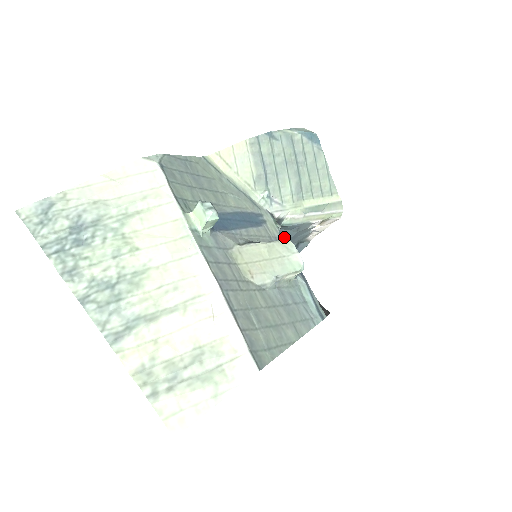
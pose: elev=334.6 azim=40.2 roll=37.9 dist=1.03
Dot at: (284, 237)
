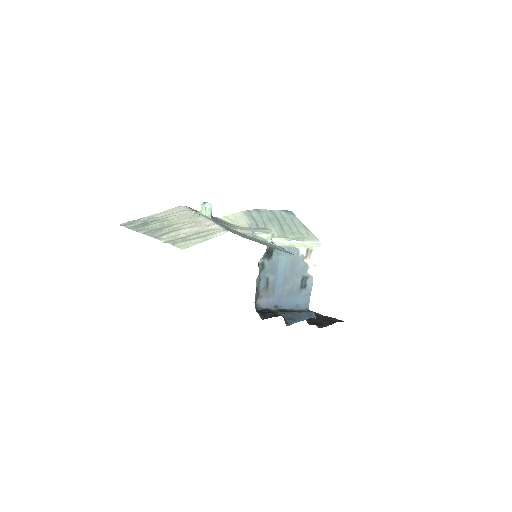
Dot at: (285, 265)
